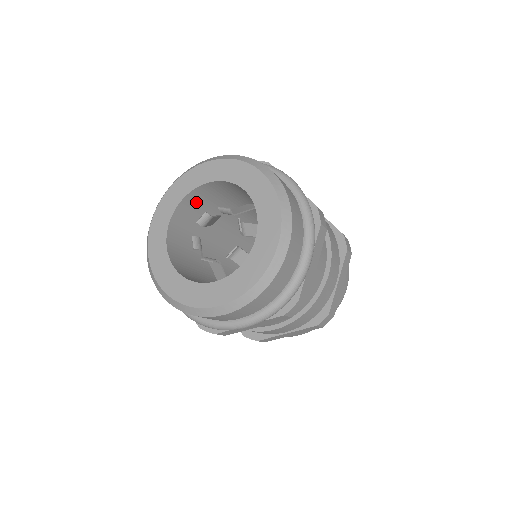
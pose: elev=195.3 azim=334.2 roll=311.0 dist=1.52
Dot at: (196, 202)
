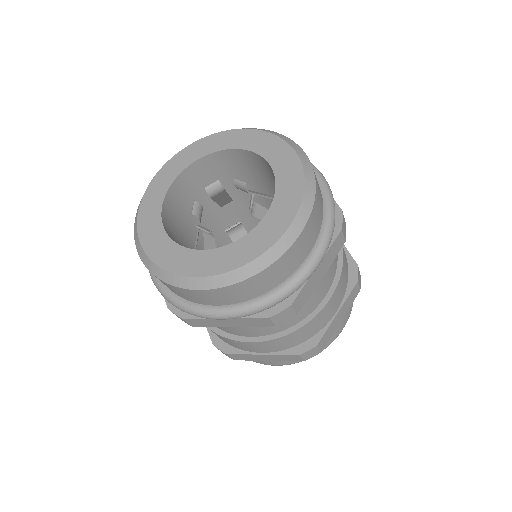
Dot at: (174, 210)
